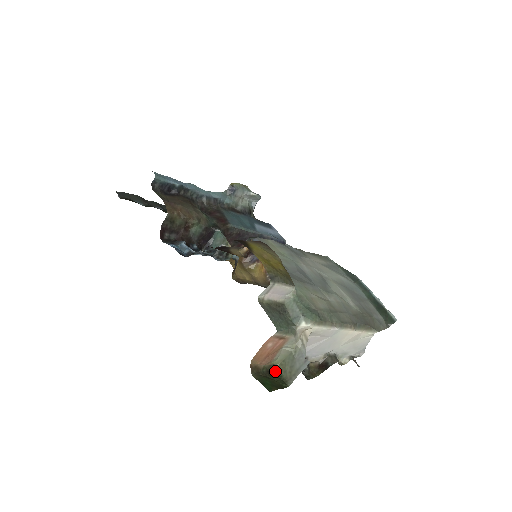
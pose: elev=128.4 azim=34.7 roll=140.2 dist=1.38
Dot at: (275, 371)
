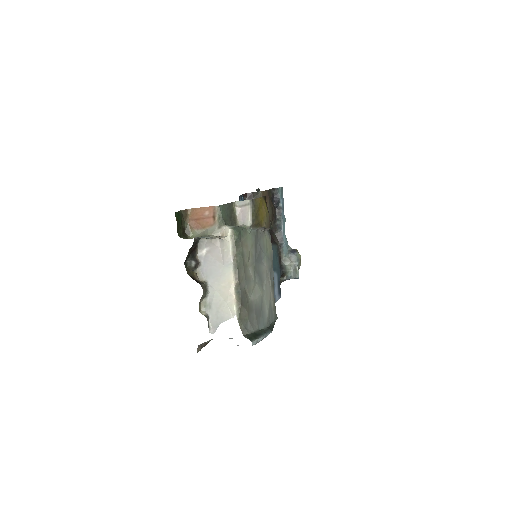
Dot at: (186, 235)
